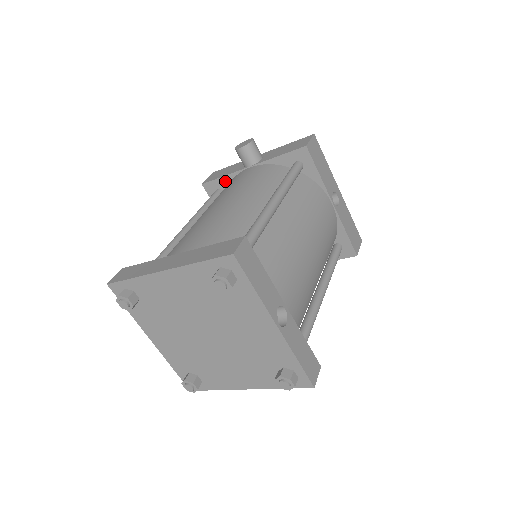
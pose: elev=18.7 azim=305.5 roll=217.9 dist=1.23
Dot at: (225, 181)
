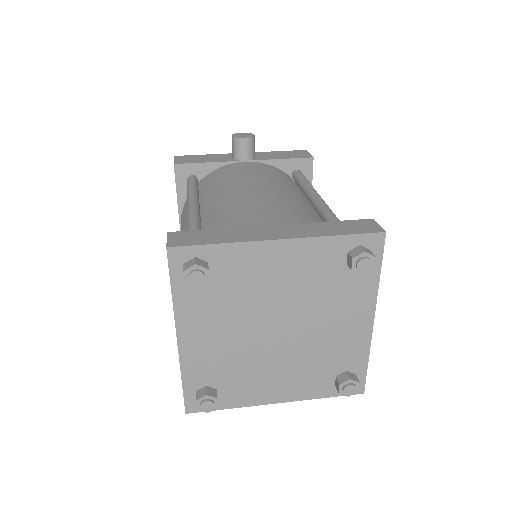
Dot at: (206, 168)
